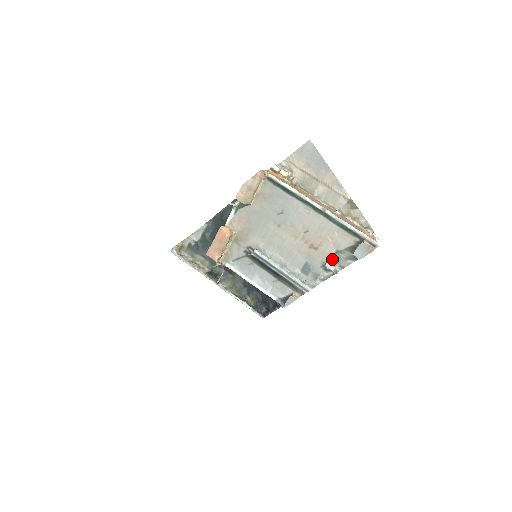
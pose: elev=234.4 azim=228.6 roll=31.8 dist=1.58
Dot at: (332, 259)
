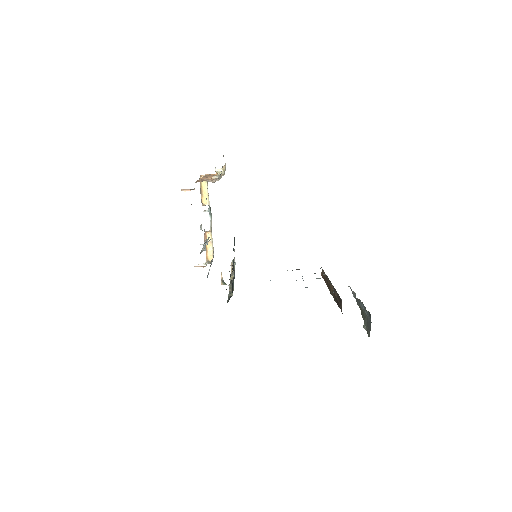
Dot at: occluded
